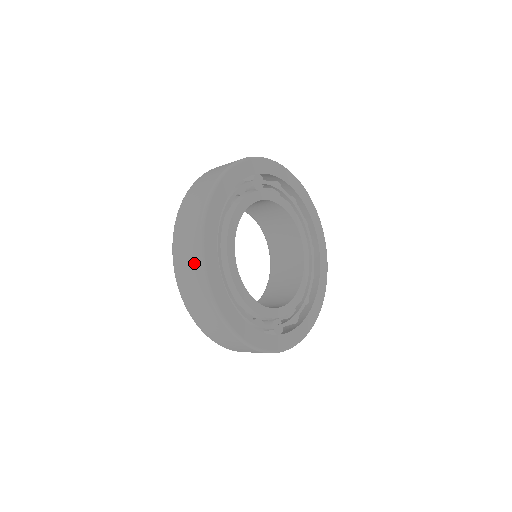
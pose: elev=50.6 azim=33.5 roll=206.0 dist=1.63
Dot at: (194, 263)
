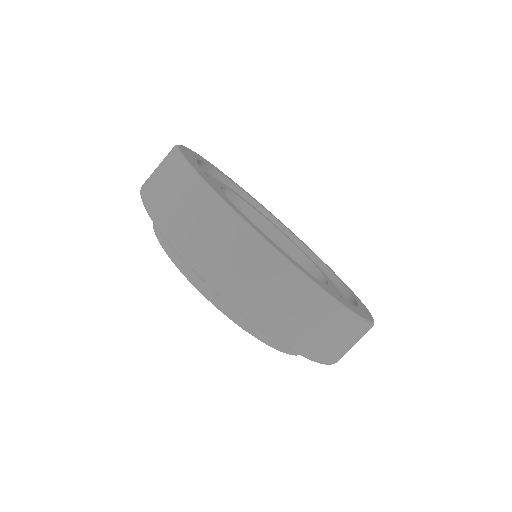
Dot at: (179, 180)
